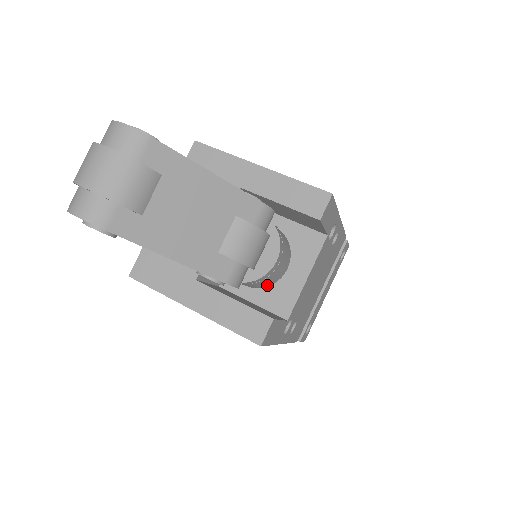
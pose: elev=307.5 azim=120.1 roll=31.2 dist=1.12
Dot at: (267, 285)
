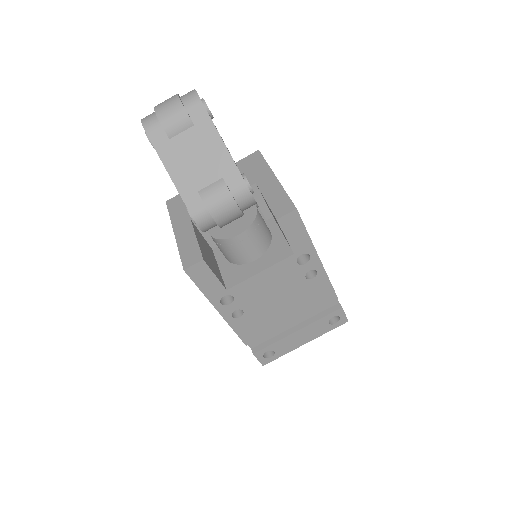
Dot at: (234, 261)
